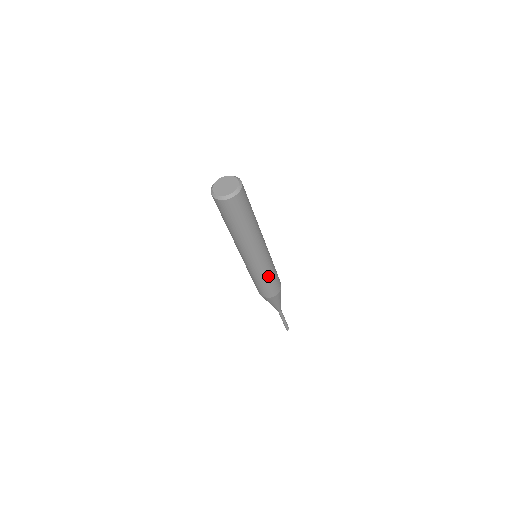
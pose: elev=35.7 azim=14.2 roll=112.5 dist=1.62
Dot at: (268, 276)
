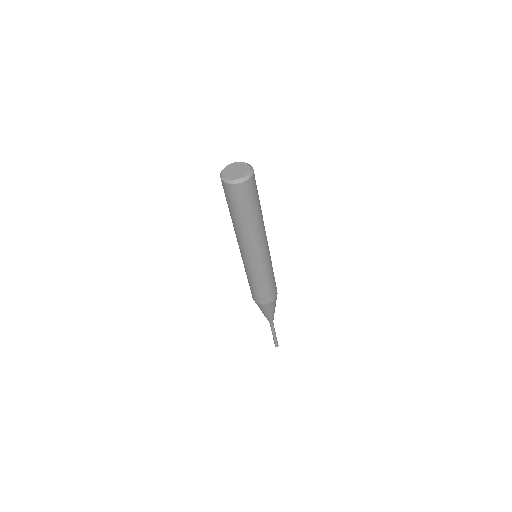
Dot at: (272, 270)
